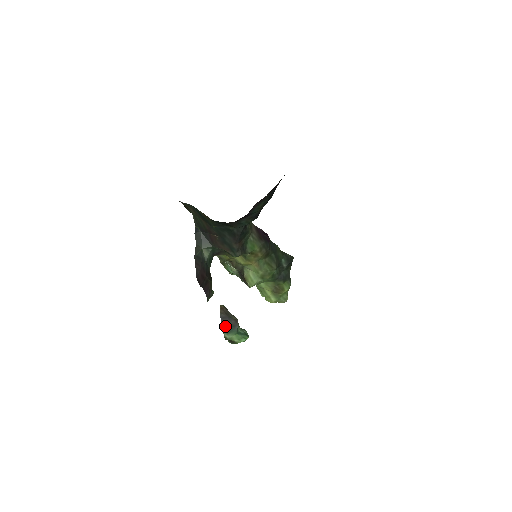
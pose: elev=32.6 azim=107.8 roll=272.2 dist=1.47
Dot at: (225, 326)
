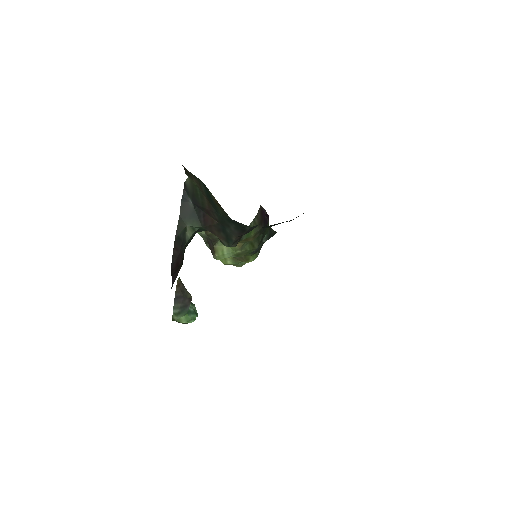
Dot at: (177, 307)
